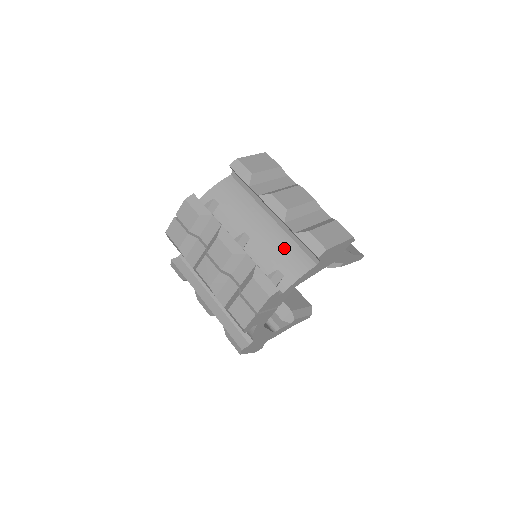
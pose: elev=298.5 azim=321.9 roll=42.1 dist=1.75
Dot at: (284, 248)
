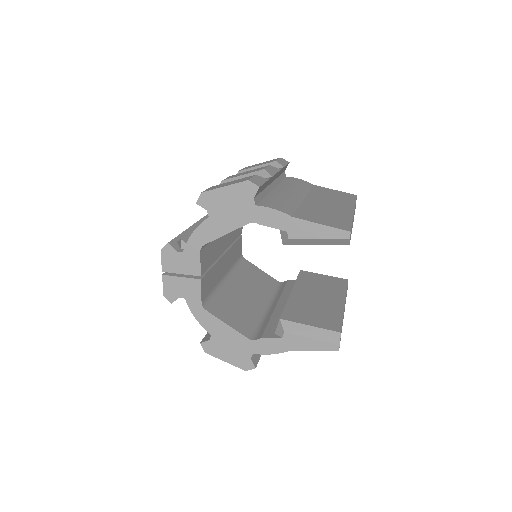
Dot at: occluded
